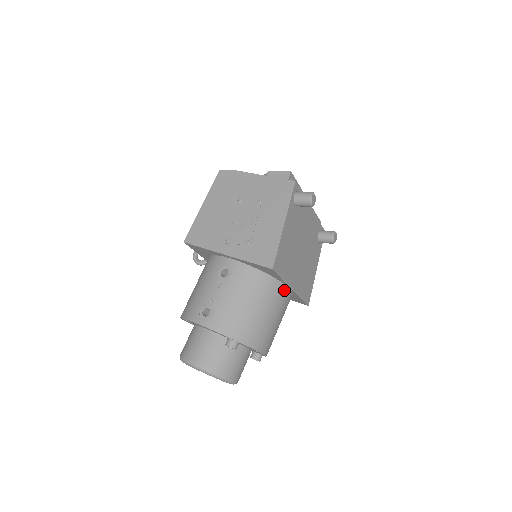
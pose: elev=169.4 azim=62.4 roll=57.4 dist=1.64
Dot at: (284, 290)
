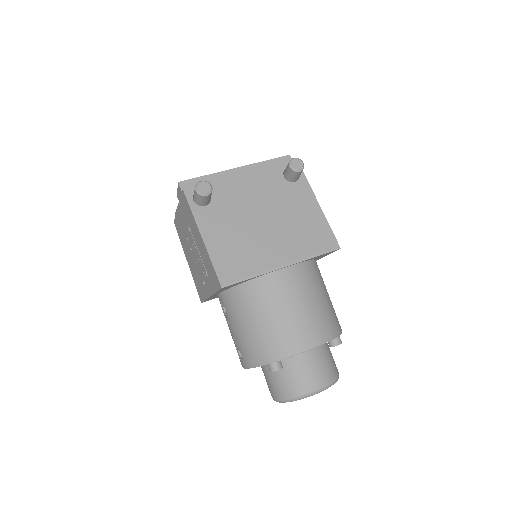
Dot at: (275, 277)
